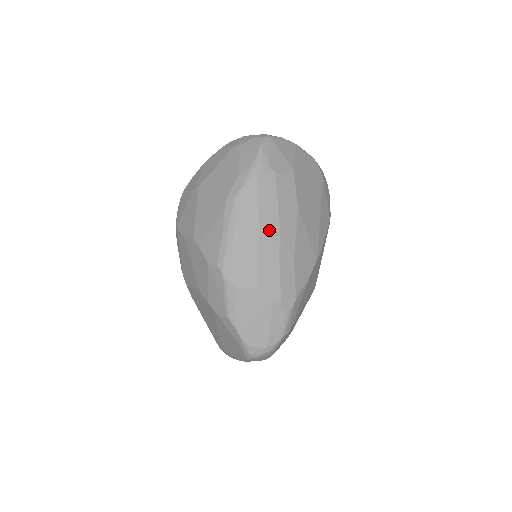
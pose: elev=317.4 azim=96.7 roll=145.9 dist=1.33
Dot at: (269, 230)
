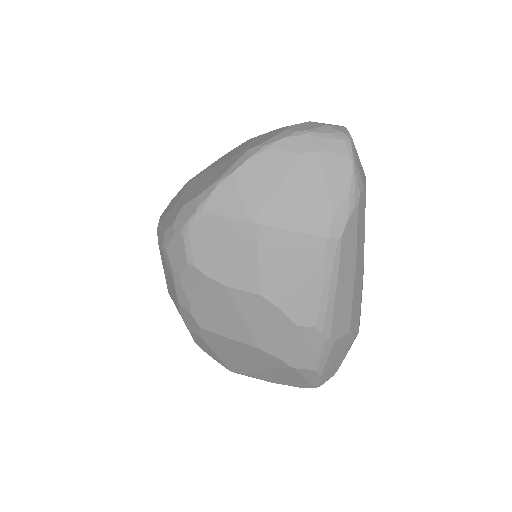
Dot at: (360, 263)
